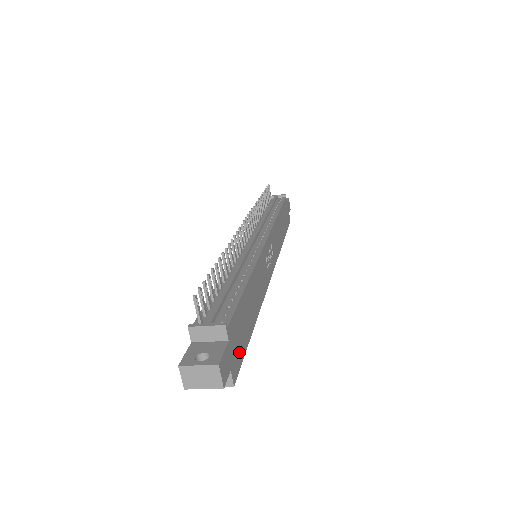
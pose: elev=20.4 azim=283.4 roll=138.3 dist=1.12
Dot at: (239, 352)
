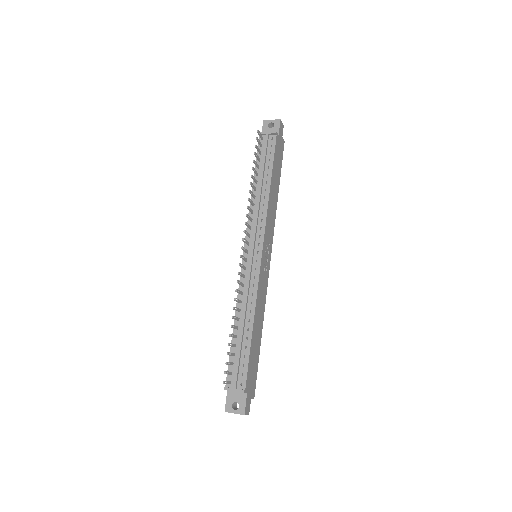
Dot at: (254, 378)
